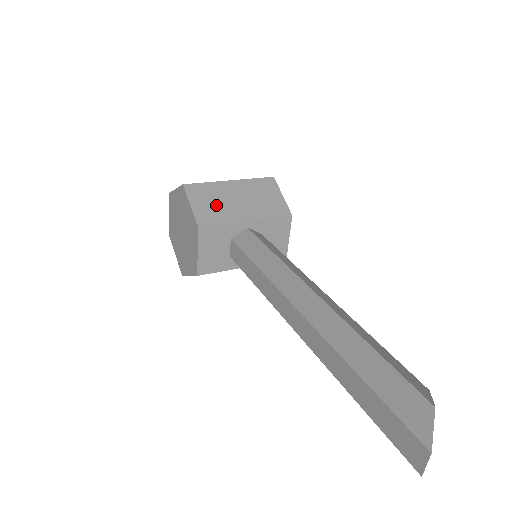
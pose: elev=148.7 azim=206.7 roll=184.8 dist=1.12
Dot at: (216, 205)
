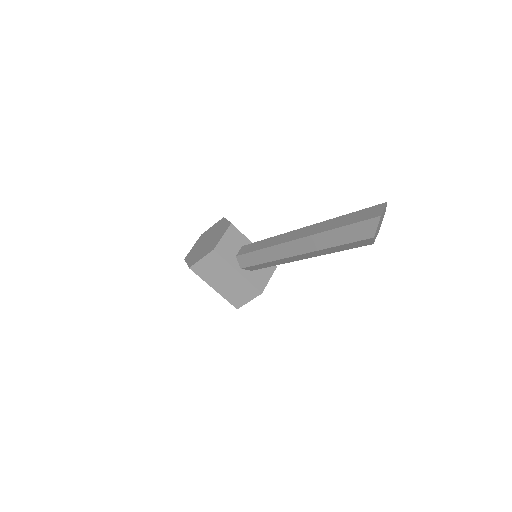
Dot at: occluded
